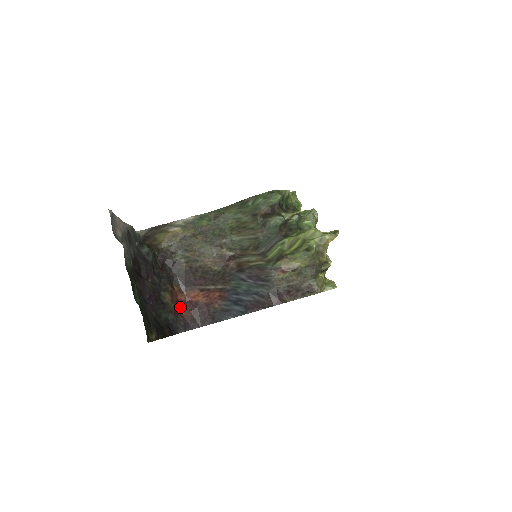
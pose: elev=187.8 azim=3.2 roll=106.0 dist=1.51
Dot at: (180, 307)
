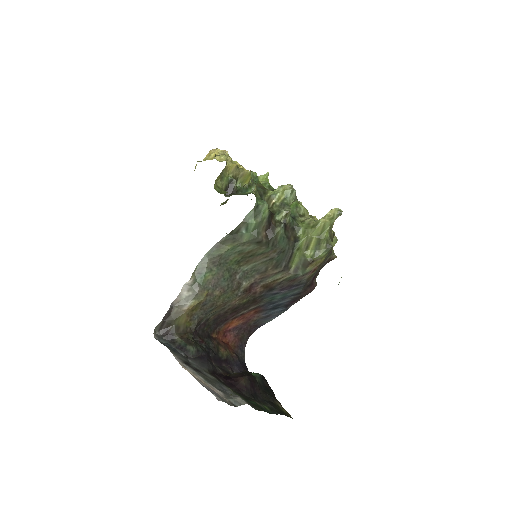
Dot at: (227, 342)
